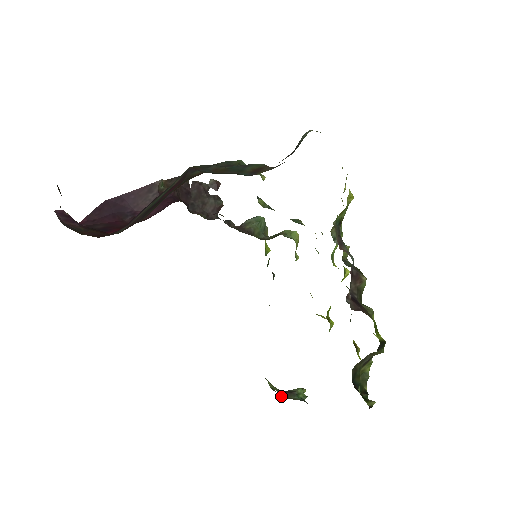
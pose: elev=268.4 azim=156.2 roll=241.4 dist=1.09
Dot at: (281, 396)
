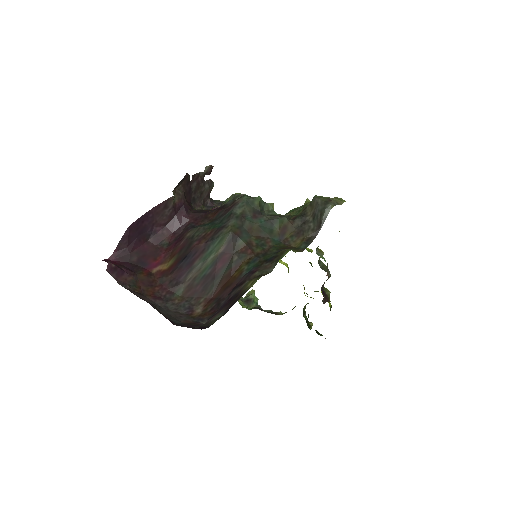
Dot at: occluded
